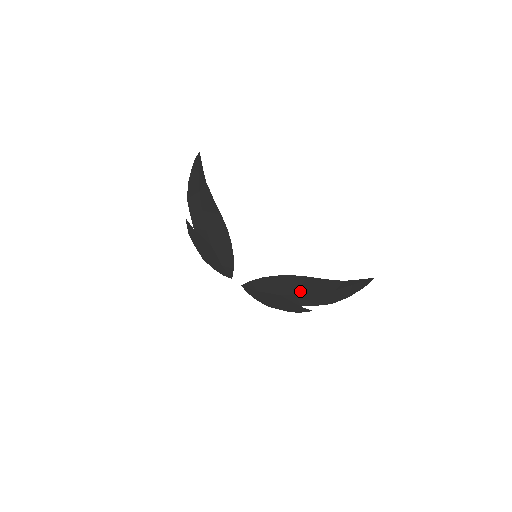
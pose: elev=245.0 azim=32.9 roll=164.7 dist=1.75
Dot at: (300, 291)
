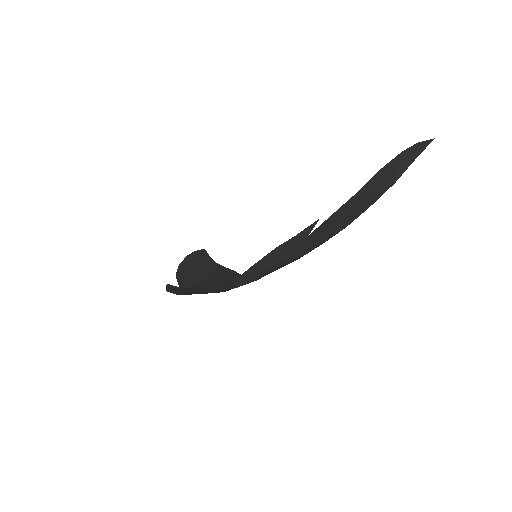
Dot at: (322, 235)
